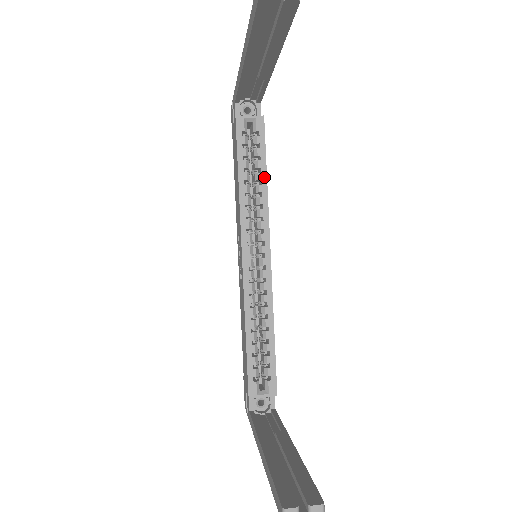
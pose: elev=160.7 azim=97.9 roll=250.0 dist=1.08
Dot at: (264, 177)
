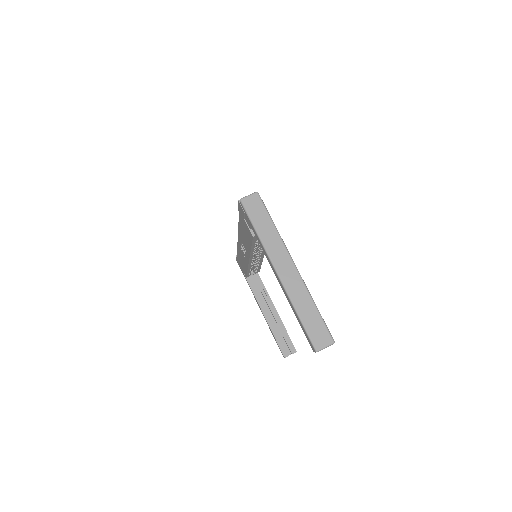
Dot at: occluded
